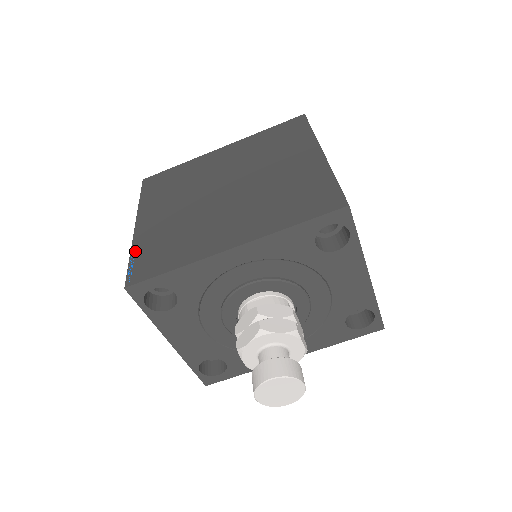
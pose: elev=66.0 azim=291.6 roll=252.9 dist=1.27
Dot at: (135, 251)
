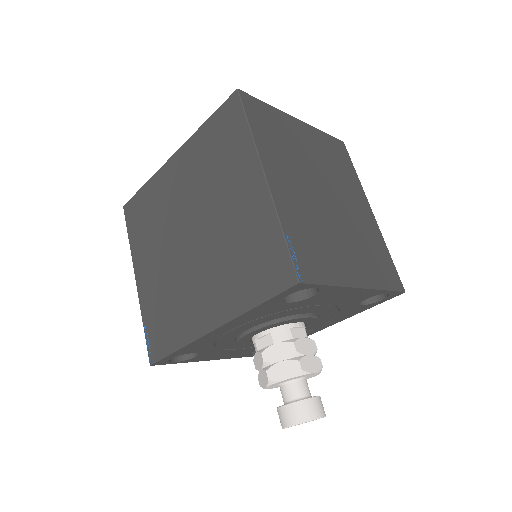
Dot at: (145, 319)
